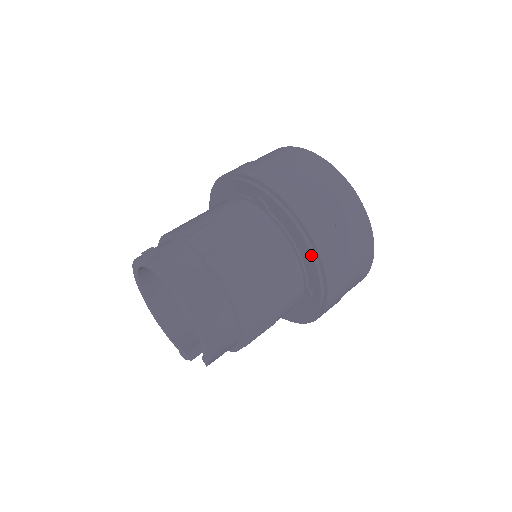
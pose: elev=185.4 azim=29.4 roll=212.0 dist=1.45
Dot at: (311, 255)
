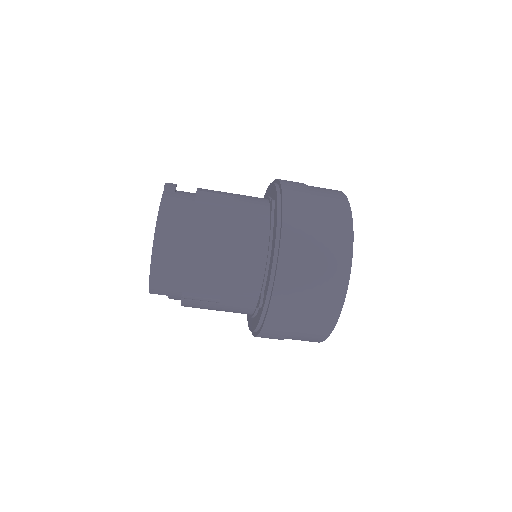
Dot at: (273, 260)
